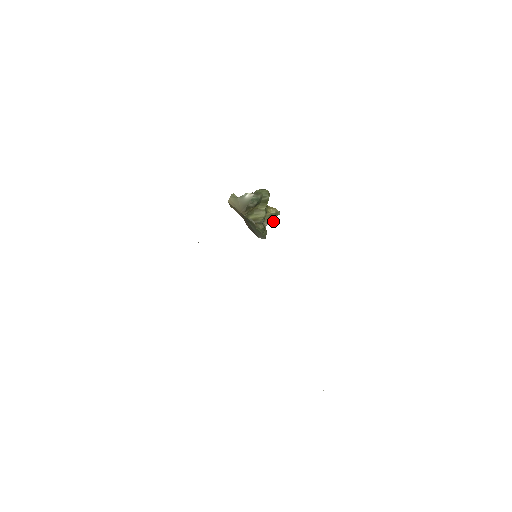
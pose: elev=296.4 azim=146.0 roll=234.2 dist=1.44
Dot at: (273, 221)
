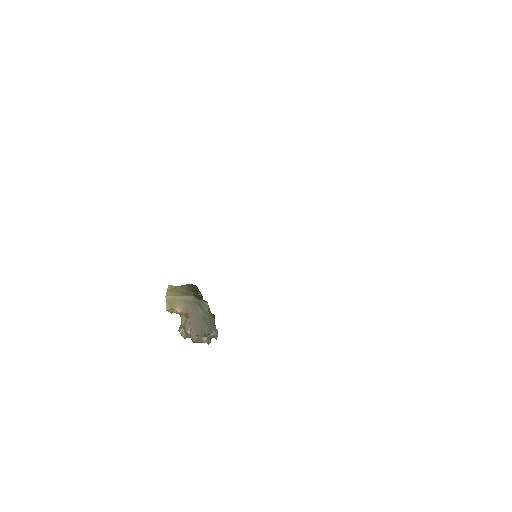
Dot at: occluded
